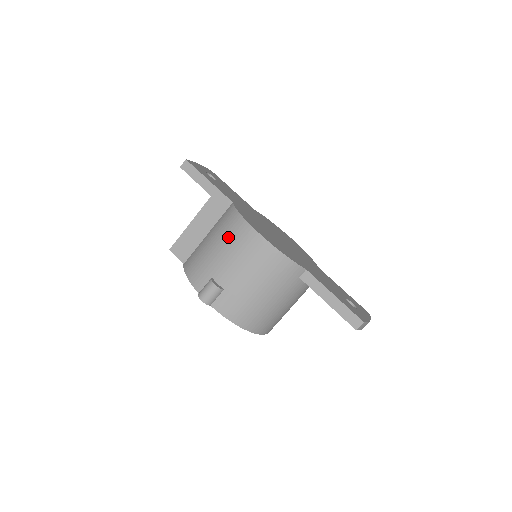
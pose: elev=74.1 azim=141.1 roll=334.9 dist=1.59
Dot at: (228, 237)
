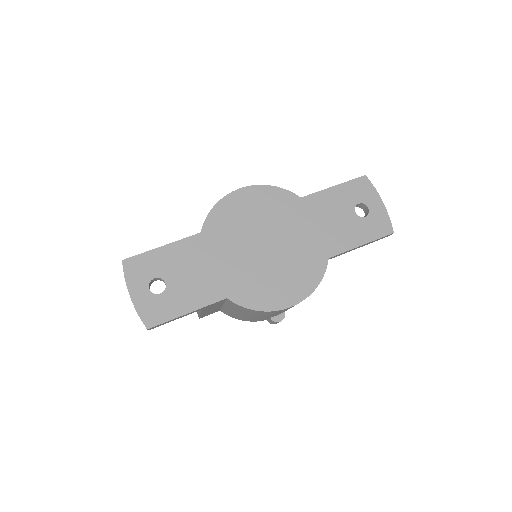
Dot at: (262, 315)
